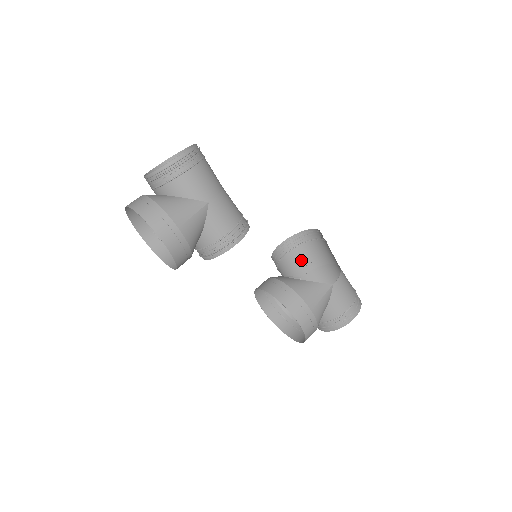
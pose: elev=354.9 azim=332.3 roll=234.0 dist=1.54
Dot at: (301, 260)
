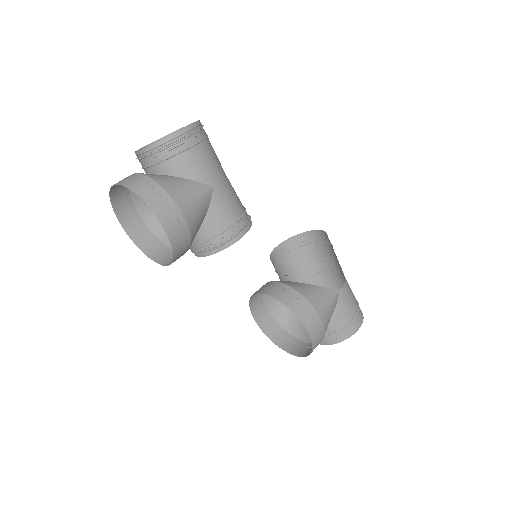
Dot at: (297, 266)
